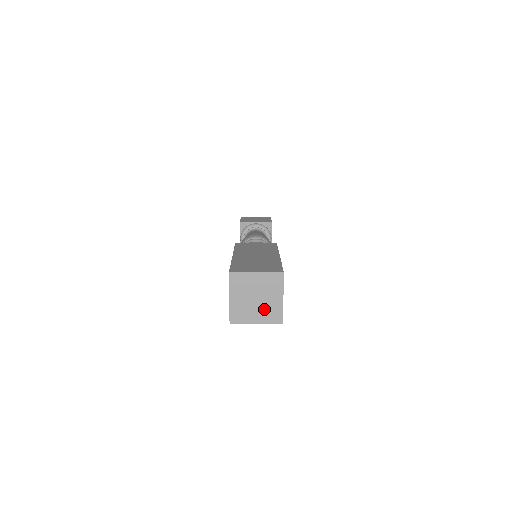
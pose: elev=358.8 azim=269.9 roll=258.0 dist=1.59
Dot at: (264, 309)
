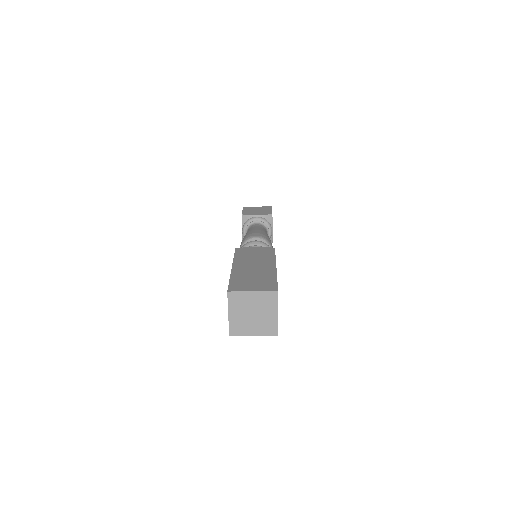
Dot at: (260, 323)
